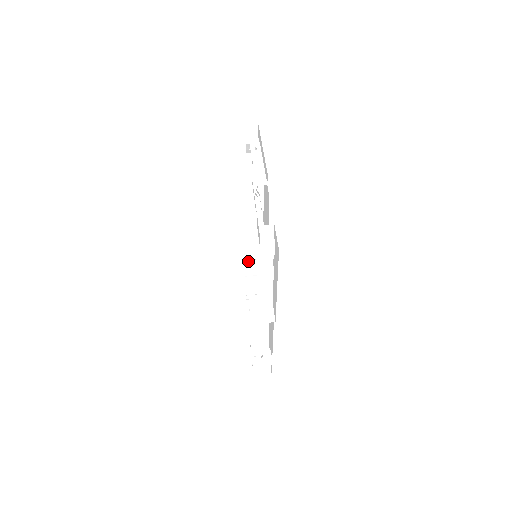
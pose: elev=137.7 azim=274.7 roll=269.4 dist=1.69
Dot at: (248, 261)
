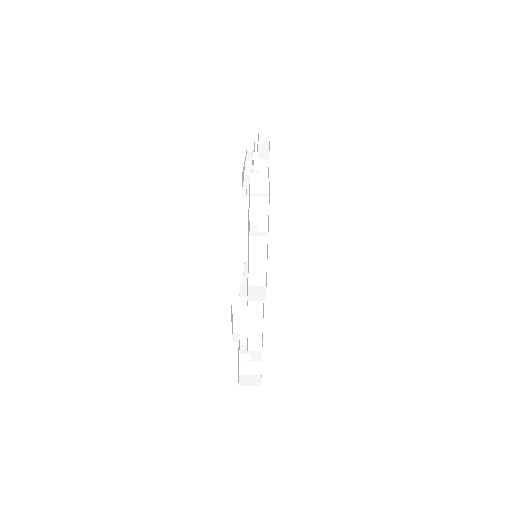
Dot at: (247, 264)
